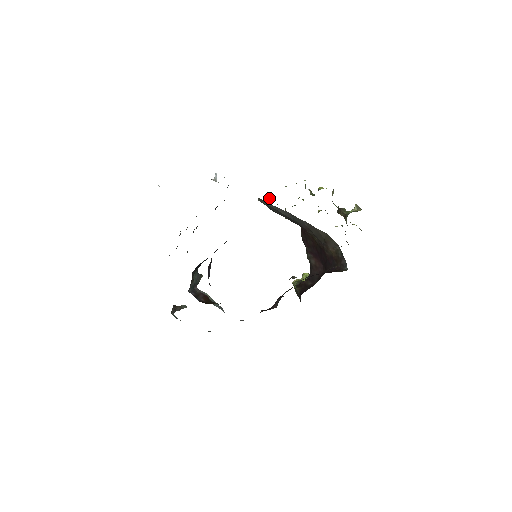
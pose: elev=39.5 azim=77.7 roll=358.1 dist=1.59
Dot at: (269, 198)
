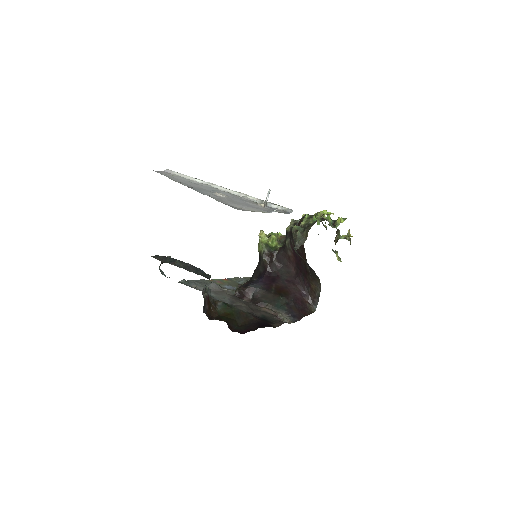
Dot at: (300, 234)
